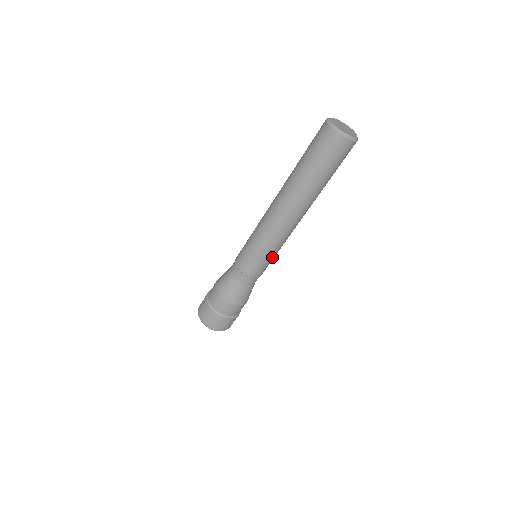
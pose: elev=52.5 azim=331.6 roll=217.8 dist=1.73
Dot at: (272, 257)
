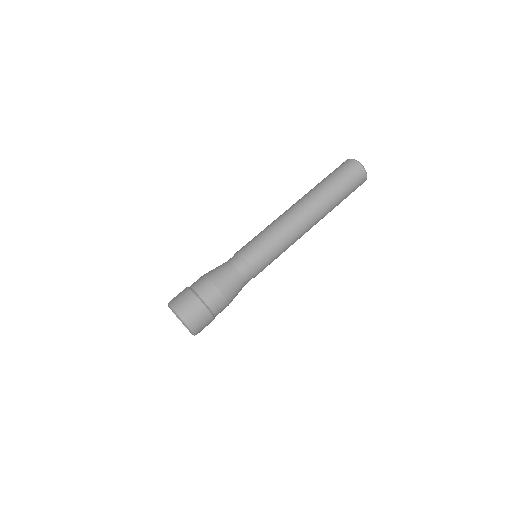
Dot at: (276, 258)
